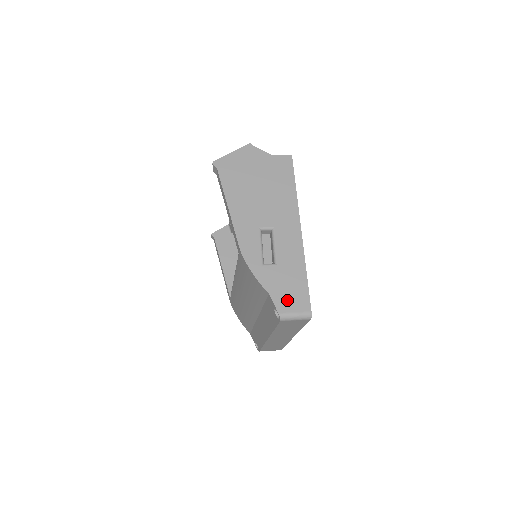
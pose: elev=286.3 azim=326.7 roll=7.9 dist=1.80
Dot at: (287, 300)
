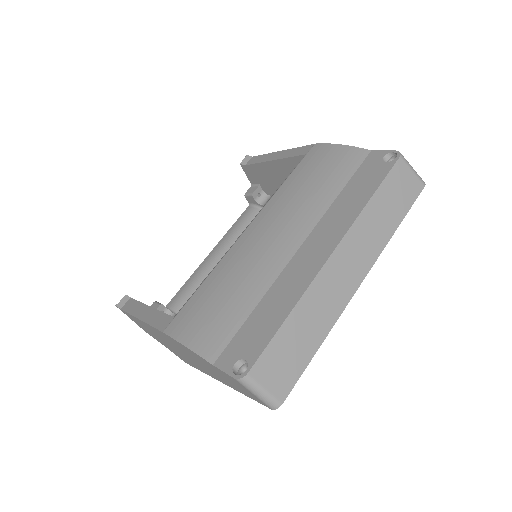
Dot at: occluded
